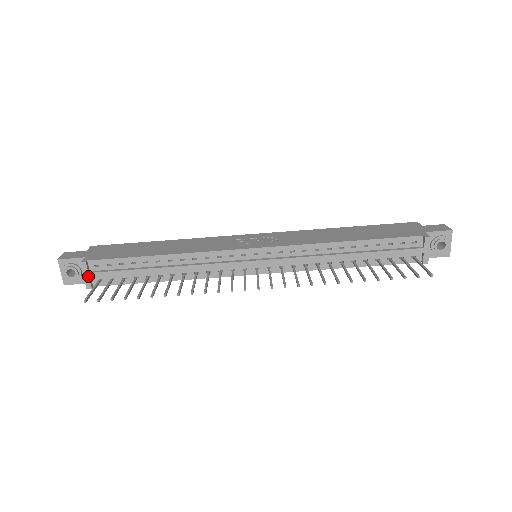
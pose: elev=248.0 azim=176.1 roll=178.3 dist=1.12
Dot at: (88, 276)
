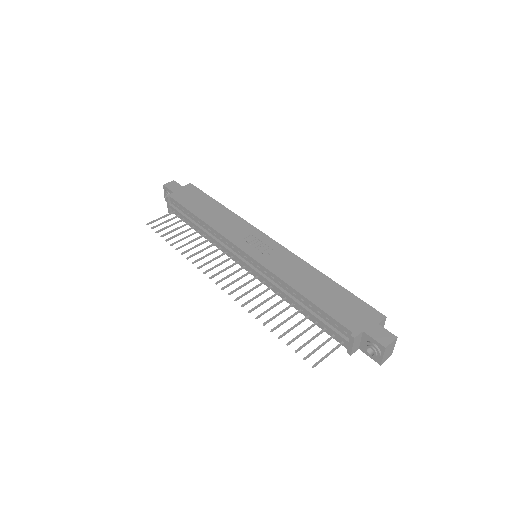
Dot at: (169, 206)
